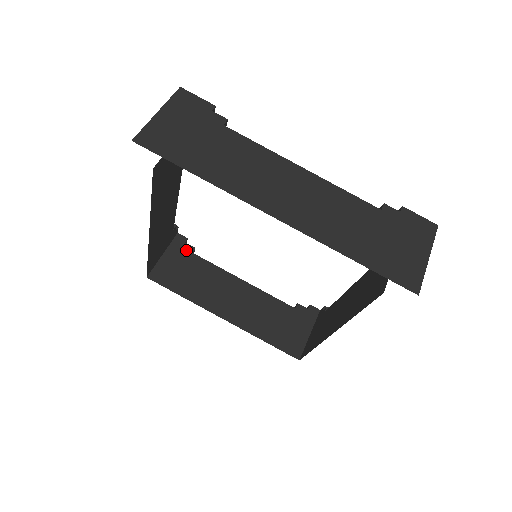
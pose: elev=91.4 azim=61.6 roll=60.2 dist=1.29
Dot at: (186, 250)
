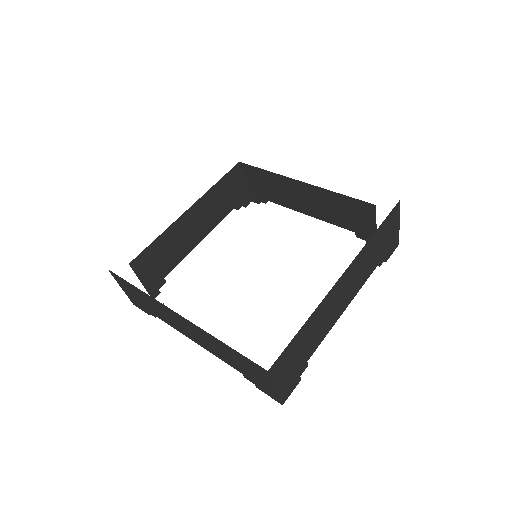
Dot at: occluded
